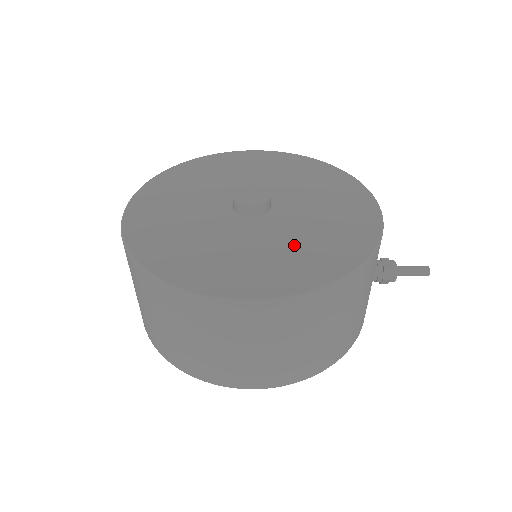
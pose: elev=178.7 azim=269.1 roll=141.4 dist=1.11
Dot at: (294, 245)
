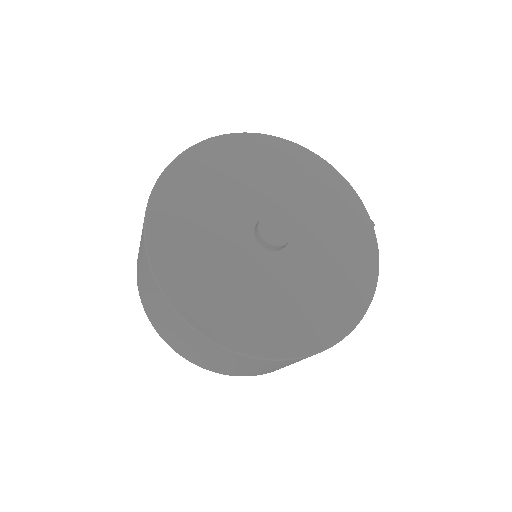
Dot at: (325, 275)
